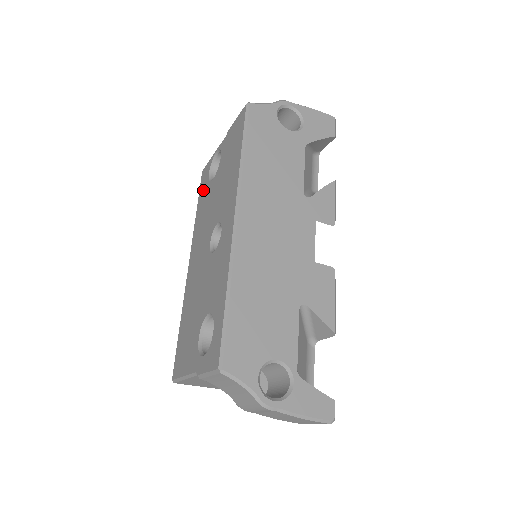
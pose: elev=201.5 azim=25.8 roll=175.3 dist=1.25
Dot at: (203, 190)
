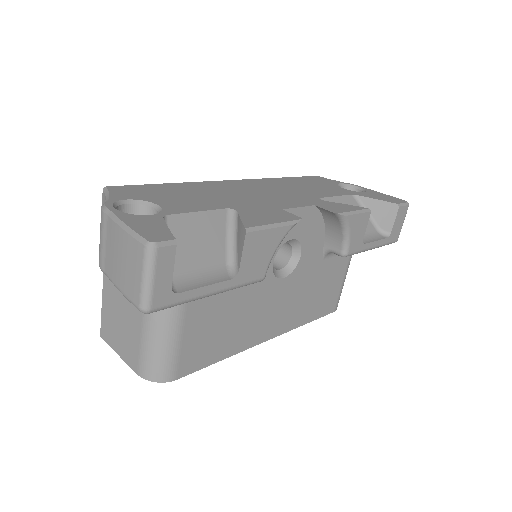
Dot at: occluded
